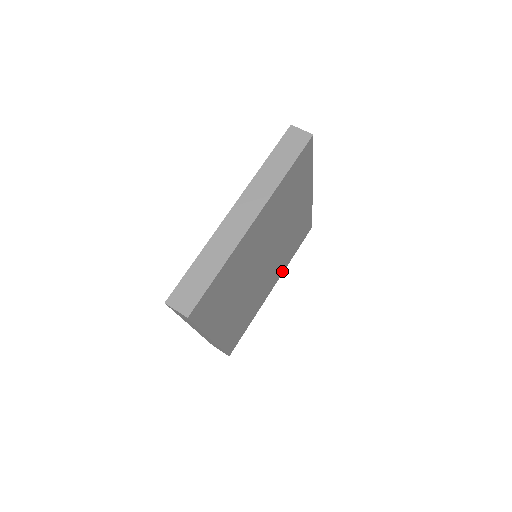
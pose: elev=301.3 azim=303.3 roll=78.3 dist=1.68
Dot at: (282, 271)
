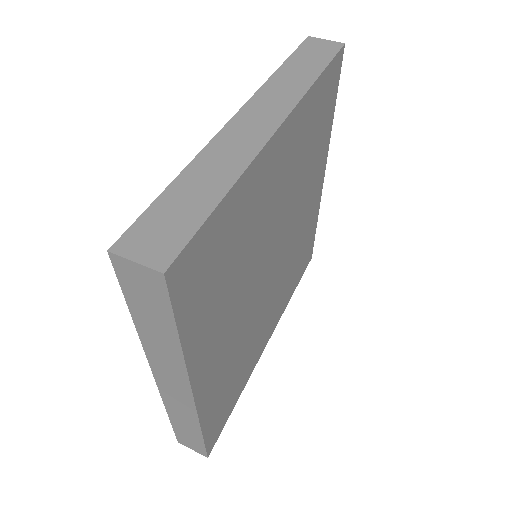
Dot at: (280, 314)
